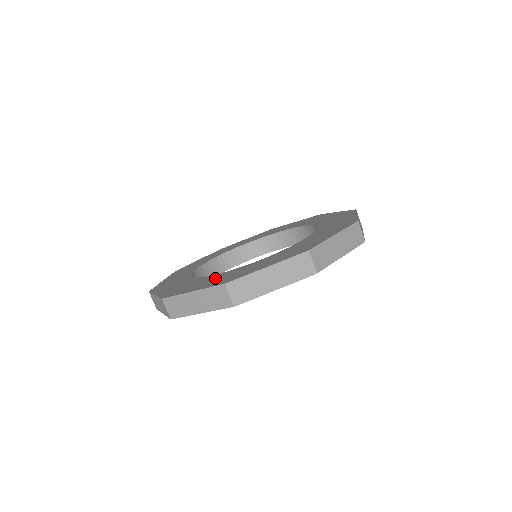
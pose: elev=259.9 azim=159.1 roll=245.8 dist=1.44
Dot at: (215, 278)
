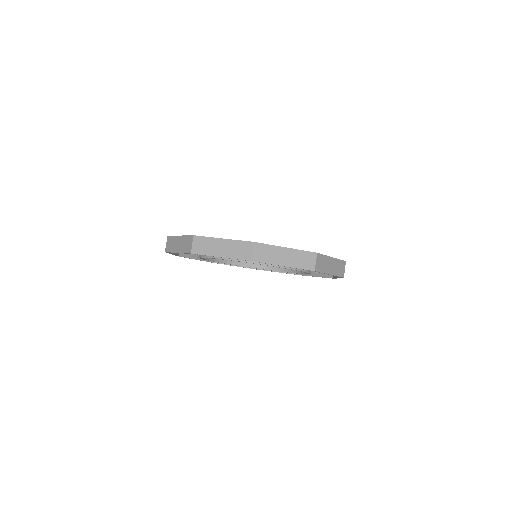
Dot at: occluded
